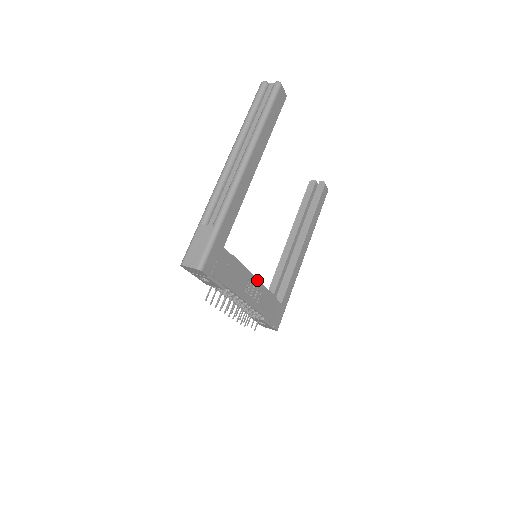
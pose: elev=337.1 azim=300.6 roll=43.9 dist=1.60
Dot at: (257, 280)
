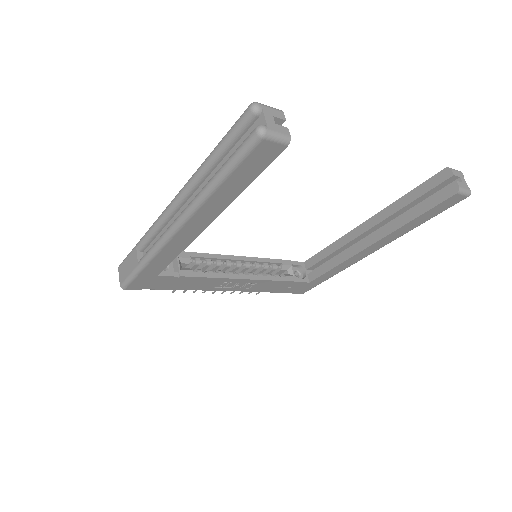
Dot at: (244, 279)
